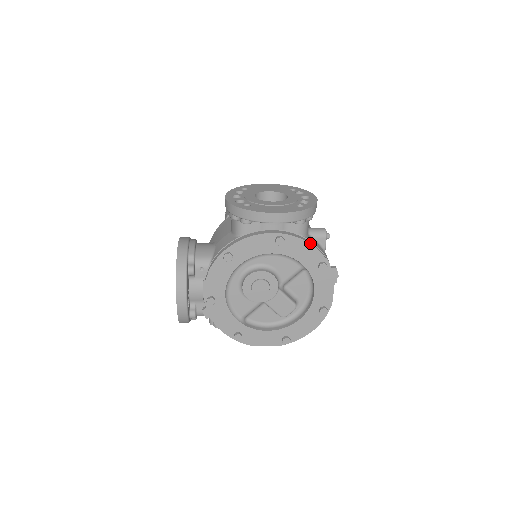
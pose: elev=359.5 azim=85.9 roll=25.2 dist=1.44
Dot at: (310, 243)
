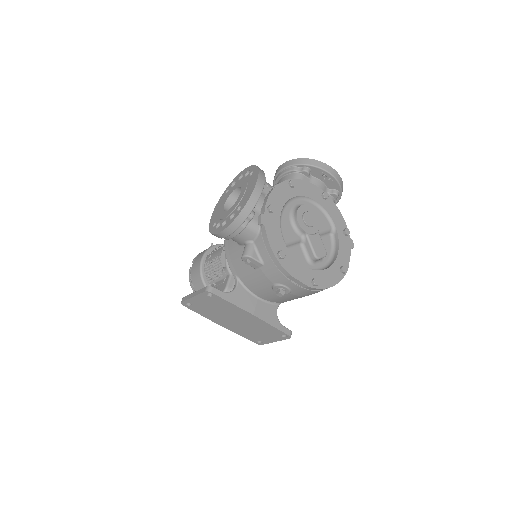
Dot at: (340, 212)
